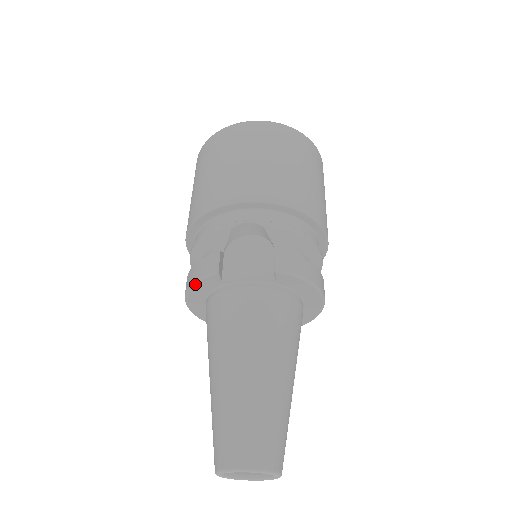
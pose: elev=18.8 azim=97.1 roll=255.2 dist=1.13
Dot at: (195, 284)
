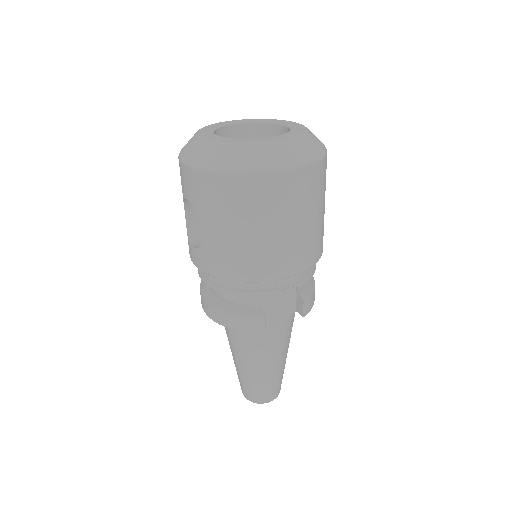
Dot at: (238, 330)
